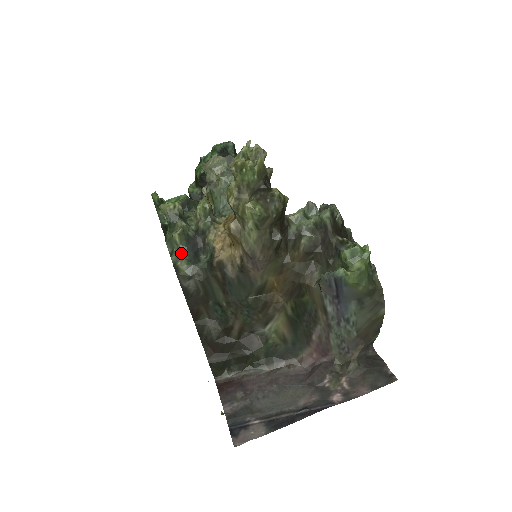
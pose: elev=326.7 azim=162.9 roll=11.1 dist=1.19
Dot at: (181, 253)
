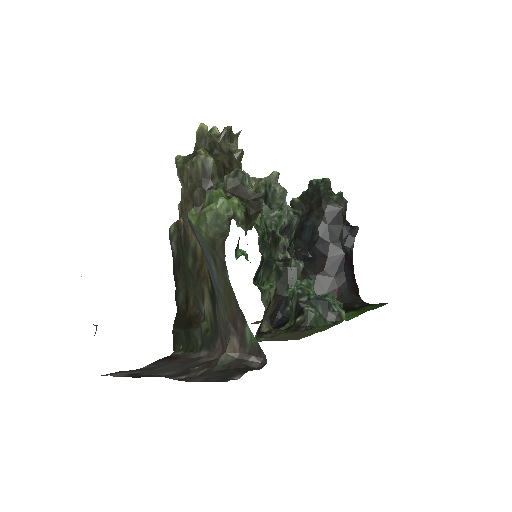
Dot at: occluded
